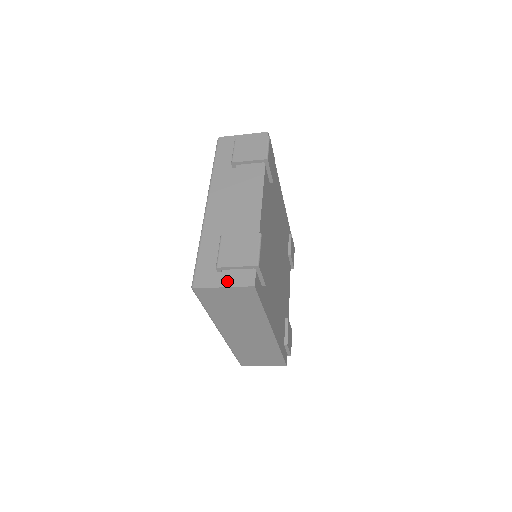
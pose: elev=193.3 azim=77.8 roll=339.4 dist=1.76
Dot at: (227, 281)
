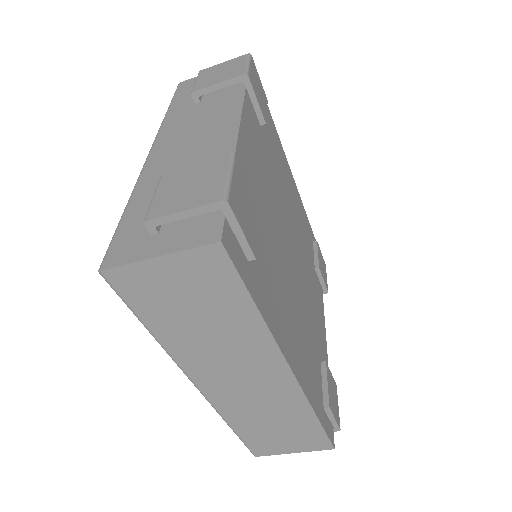
Dot at: (166, 245)
